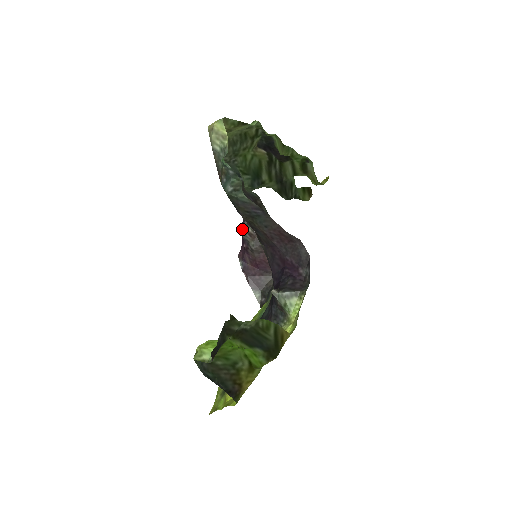
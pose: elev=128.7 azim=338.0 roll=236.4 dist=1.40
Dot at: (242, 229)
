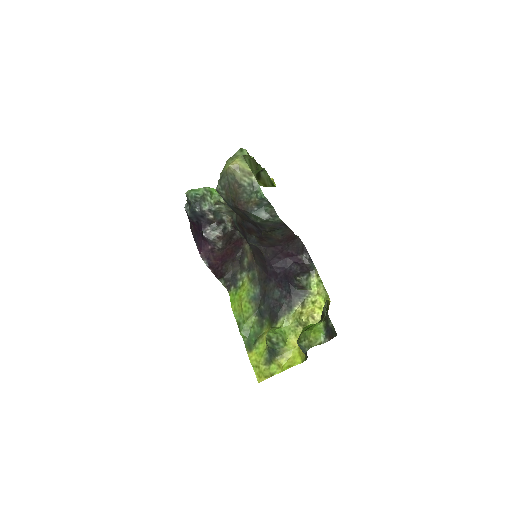
Dot at: (208, 234)
